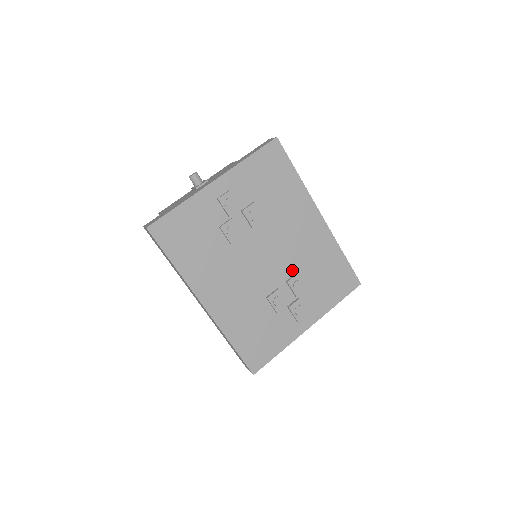
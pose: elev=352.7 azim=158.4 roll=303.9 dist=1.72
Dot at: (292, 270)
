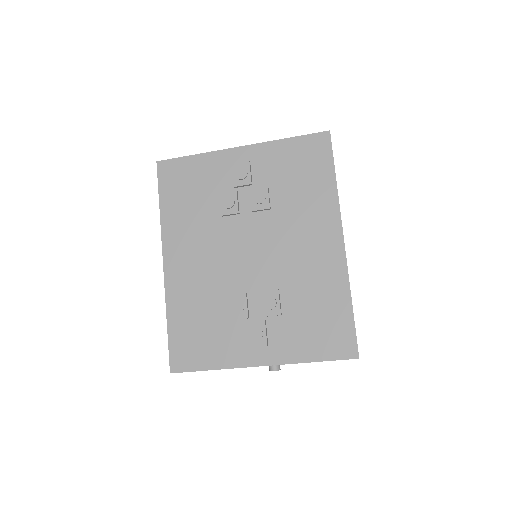
Dot at: (275, 283)
